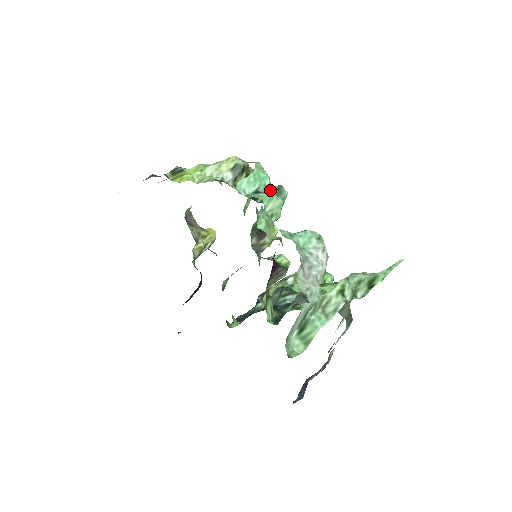
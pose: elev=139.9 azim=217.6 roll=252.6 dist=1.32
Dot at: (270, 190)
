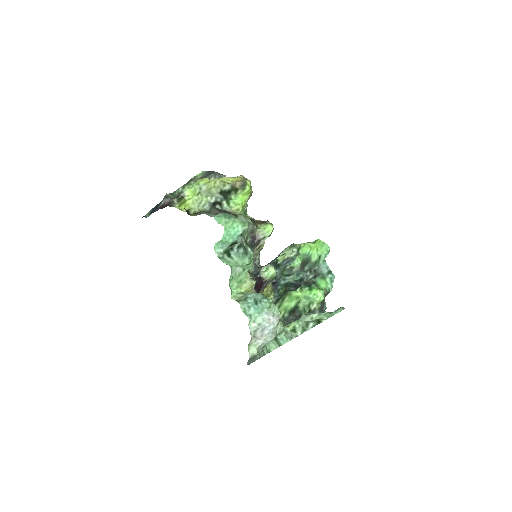
Dot at: (242, 242)
